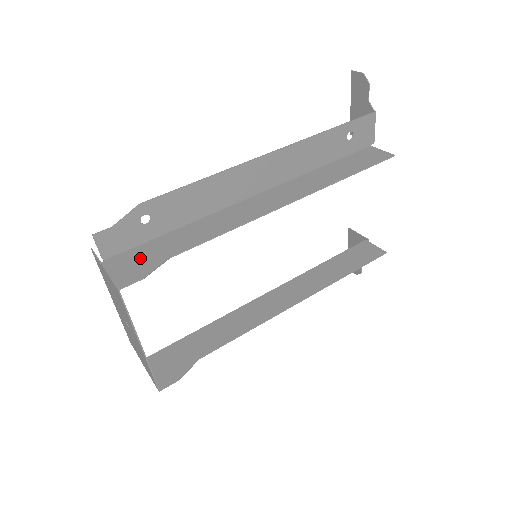
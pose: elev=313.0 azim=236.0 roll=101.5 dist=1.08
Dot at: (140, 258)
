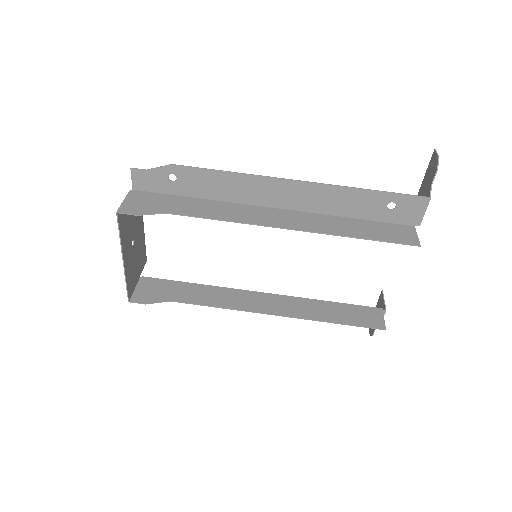
Dot at: (151, 202)
